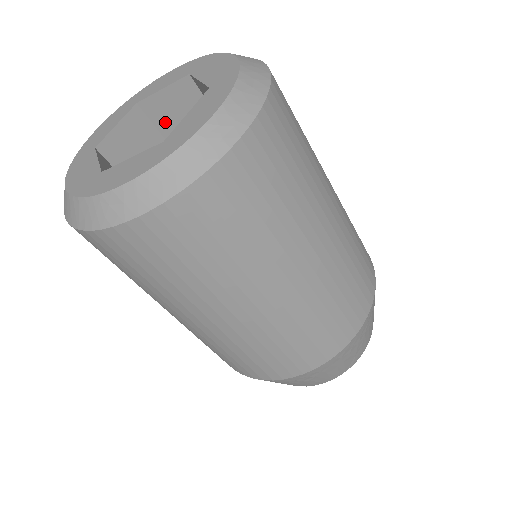
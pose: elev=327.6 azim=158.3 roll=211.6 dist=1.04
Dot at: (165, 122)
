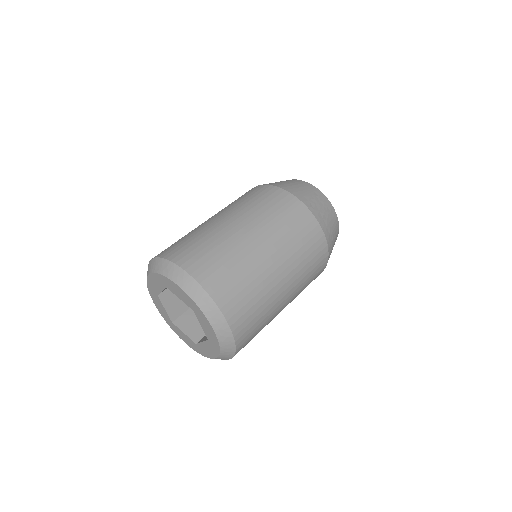
Dot at: occluded
